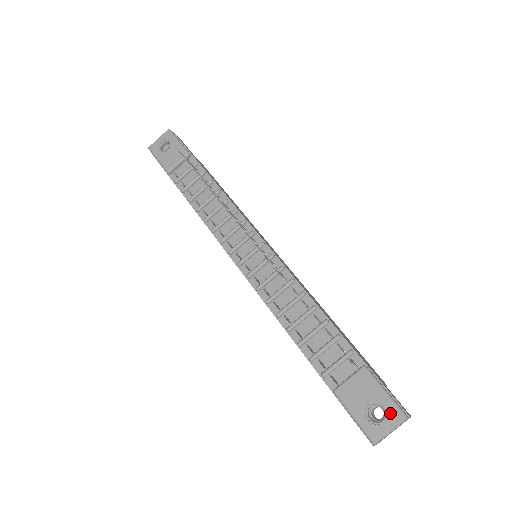
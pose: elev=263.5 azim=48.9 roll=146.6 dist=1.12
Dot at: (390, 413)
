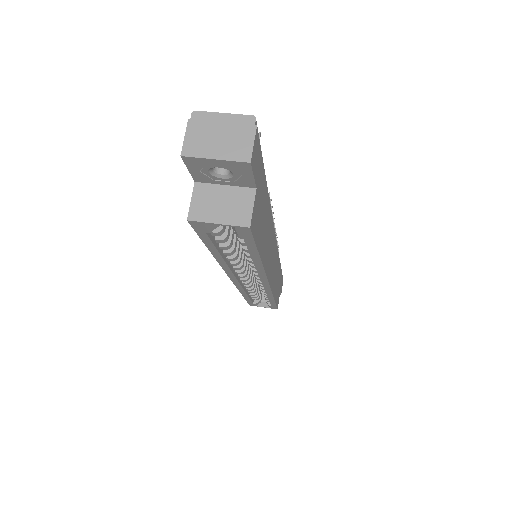
Dot at: occluded
